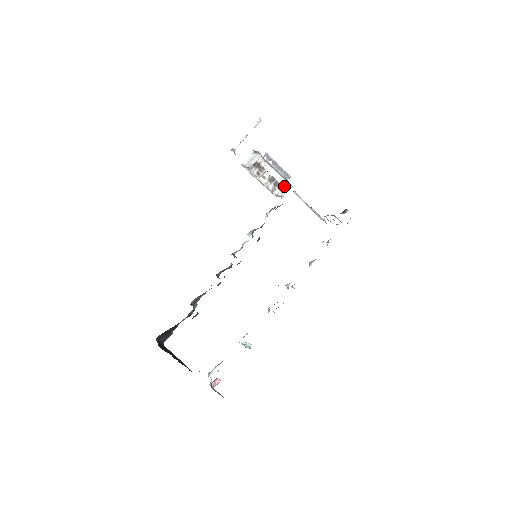
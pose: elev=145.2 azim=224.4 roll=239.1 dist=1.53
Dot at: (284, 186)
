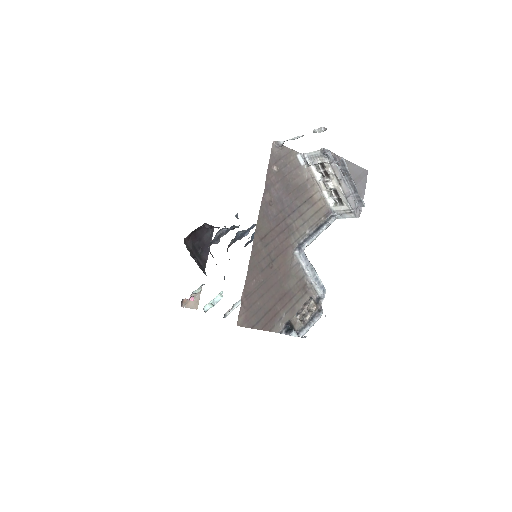
Dot at: (346, 210)
